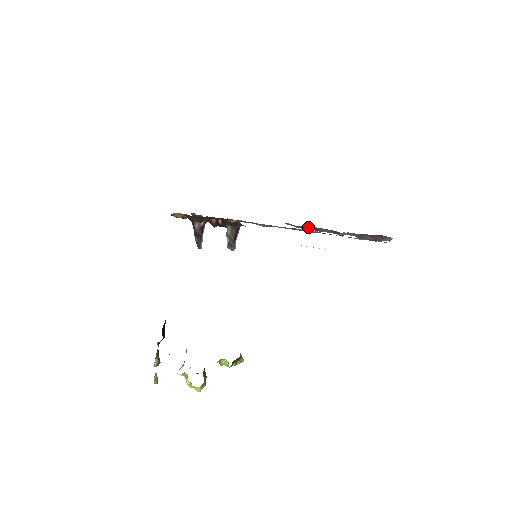
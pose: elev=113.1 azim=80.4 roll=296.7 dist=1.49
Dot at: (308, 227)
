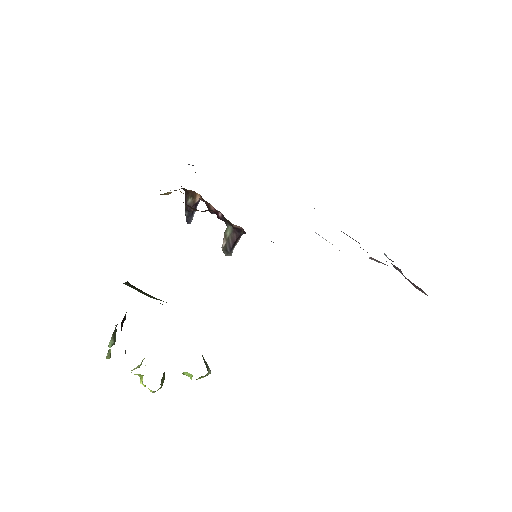
Dot at: occluded
